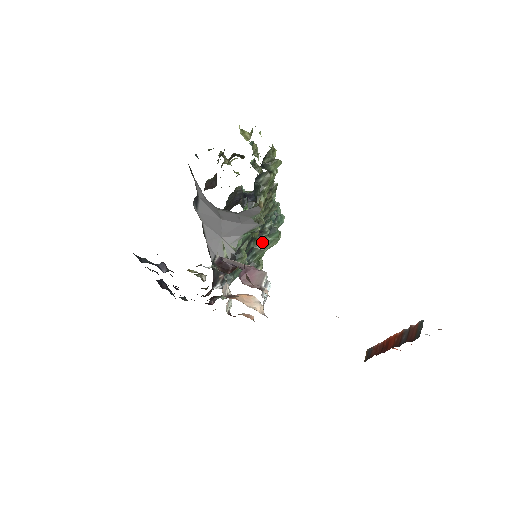
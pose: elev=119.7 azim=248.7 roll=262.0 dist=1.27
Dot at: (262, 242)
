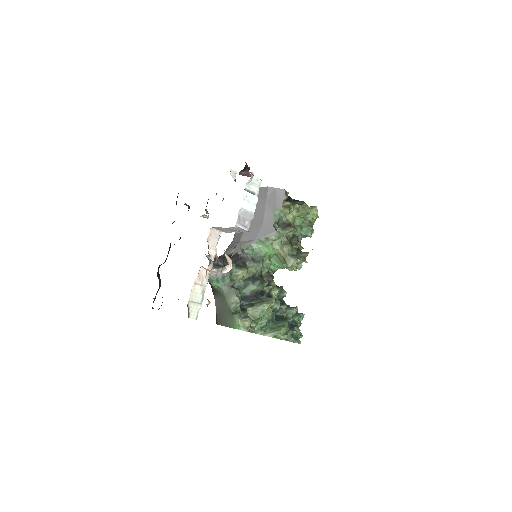
Dot at: (267, 299)
